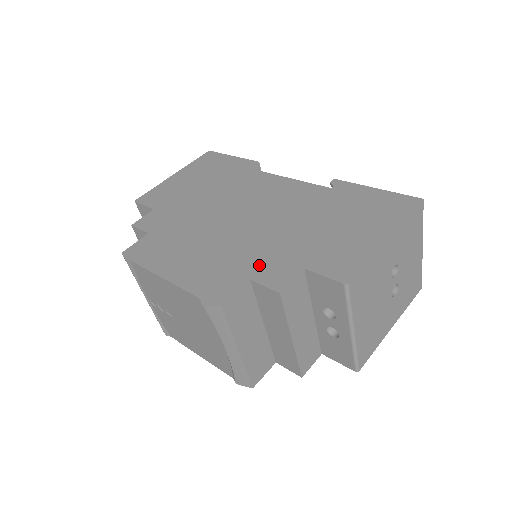
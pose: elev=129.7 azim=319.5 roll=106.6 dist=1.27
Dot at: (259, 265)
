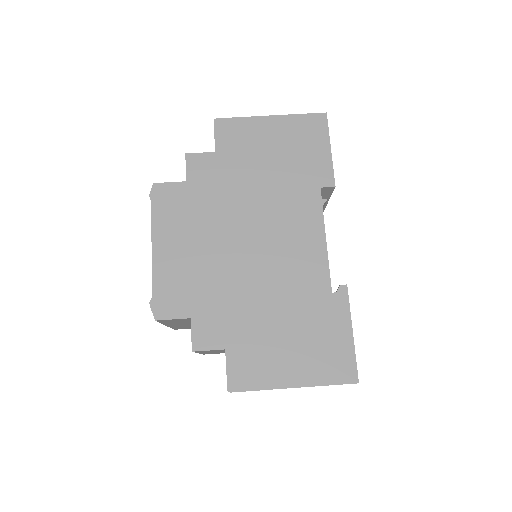
Dot at: (208, 312)
